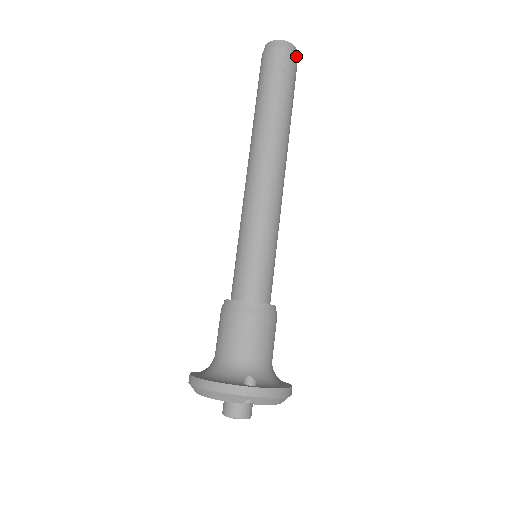
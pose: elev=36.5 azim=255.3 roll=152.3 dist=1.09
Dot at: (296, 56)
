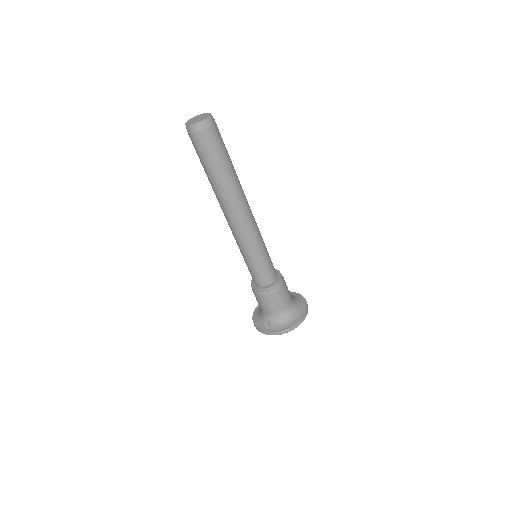
Dot at: (203, 130)
